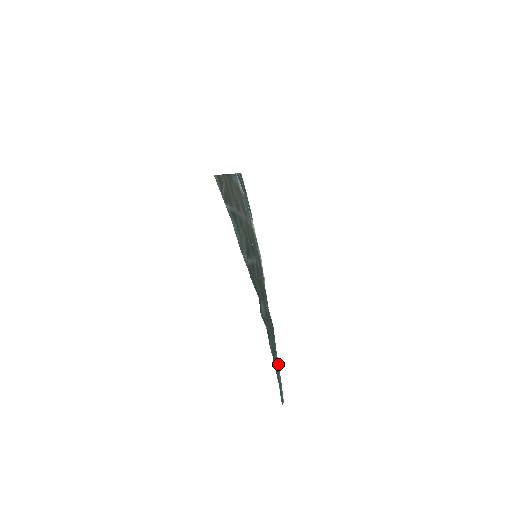
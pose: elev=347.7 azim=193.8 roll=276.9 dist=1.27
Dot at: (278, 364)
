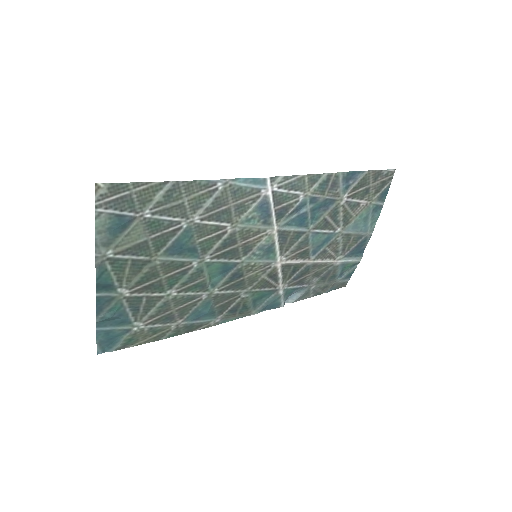
Dot at: (145, 333)
